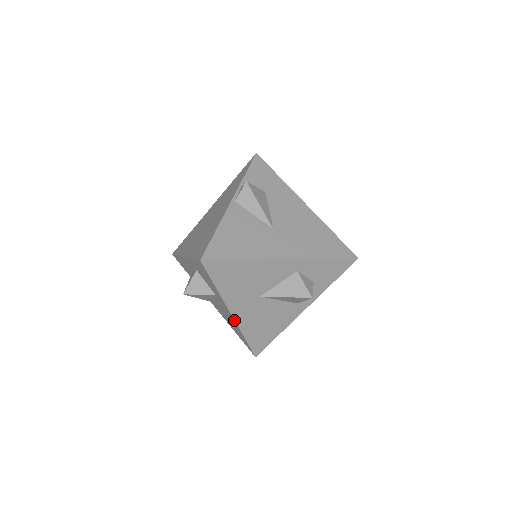
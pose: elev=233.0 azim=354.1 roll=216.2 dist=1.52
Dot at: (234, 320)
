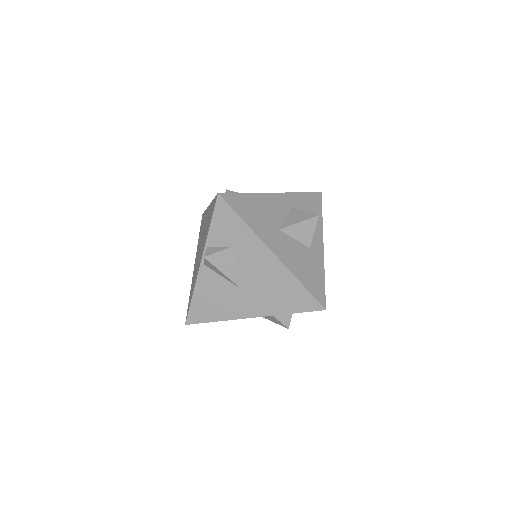
Dot at: occluded
